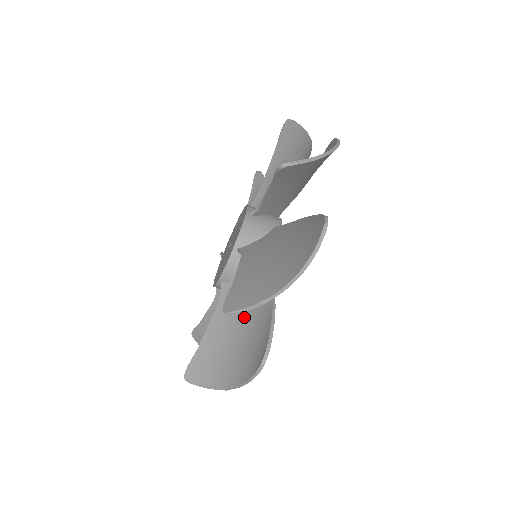
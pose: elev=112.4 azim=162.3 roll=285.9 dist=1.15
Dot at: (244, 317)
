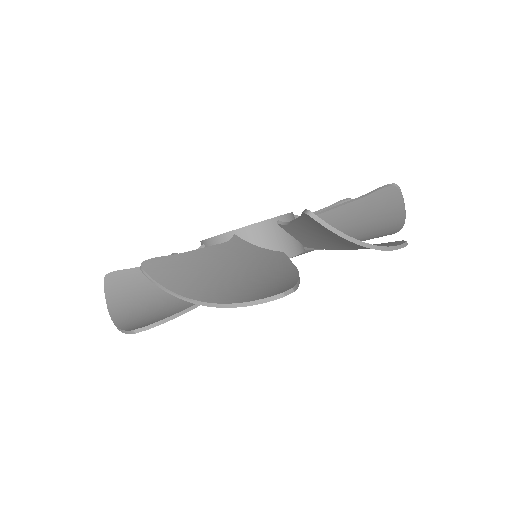
Dot at: occluded
